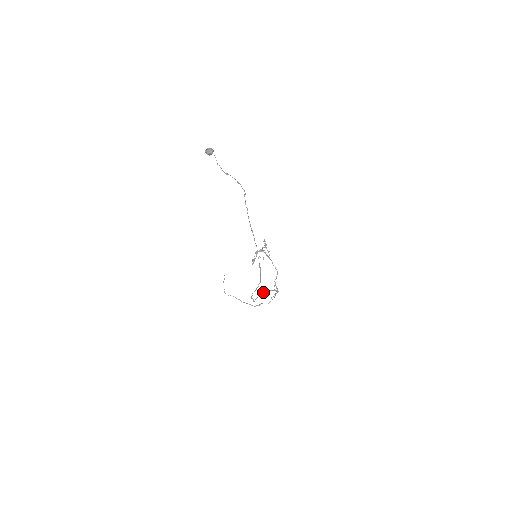
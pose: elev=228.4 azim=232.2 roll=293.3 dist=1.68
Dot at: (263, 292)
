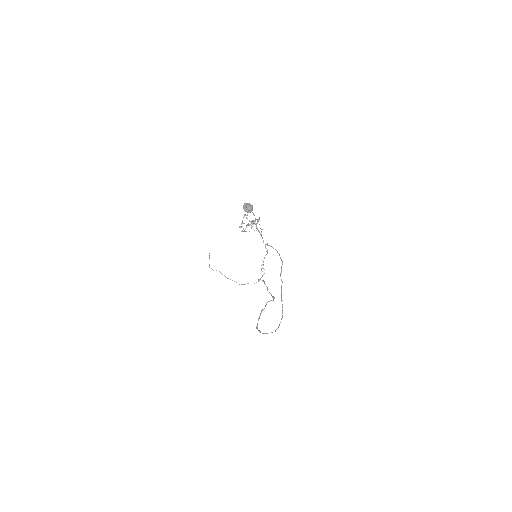
Dot at: occluded
